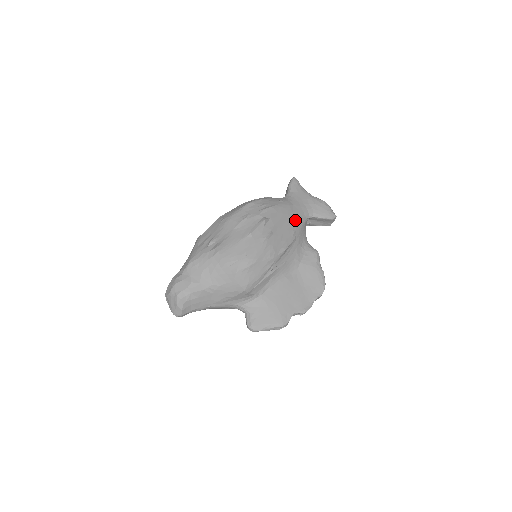
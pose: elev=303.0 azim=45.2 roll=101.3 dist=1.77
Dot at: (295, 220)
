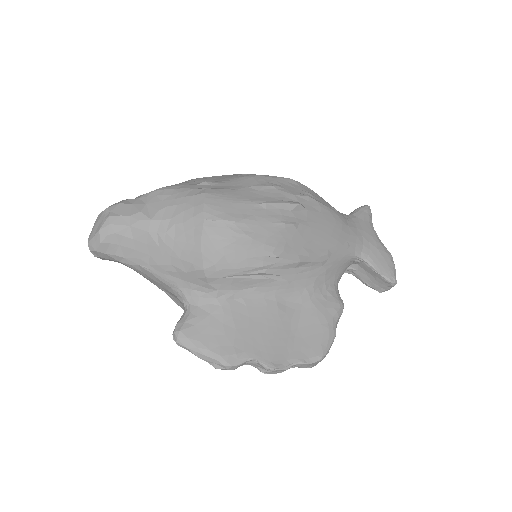
Dot at: (339, 242)
